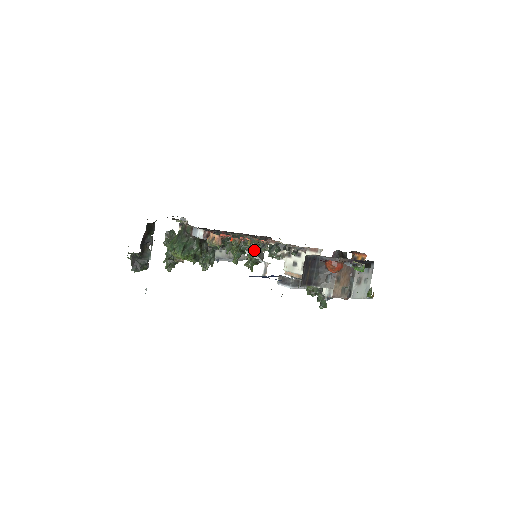
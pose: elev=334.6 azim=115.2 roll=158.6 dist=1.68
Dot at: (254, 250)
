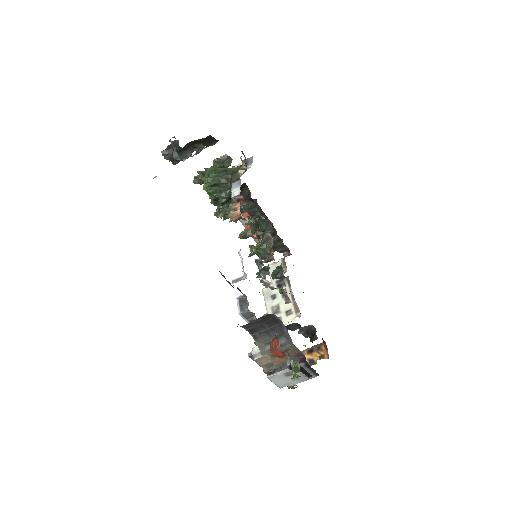
Dot at: (262, 249)
